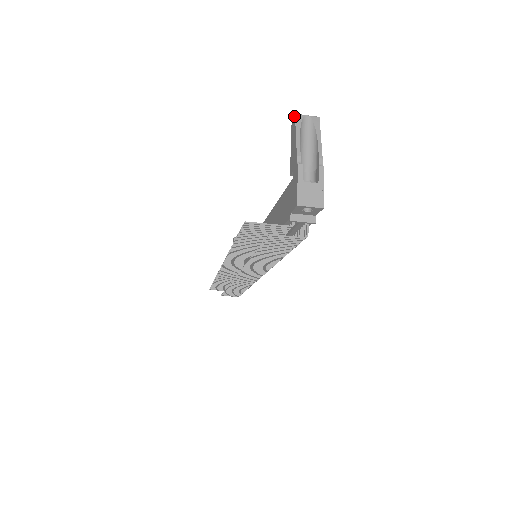
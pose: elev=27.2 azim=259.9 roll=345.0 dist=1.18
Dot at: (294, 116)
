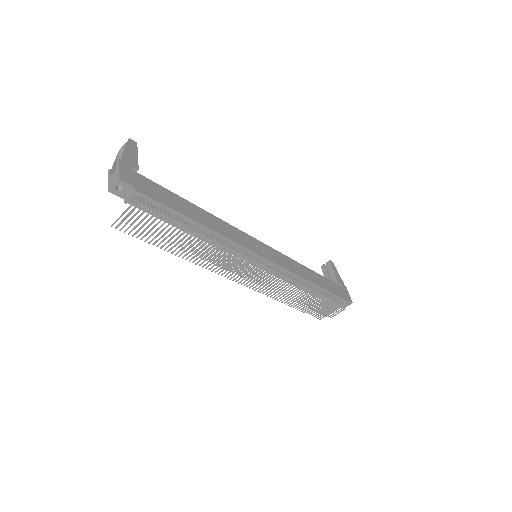
Dot at: occluded
